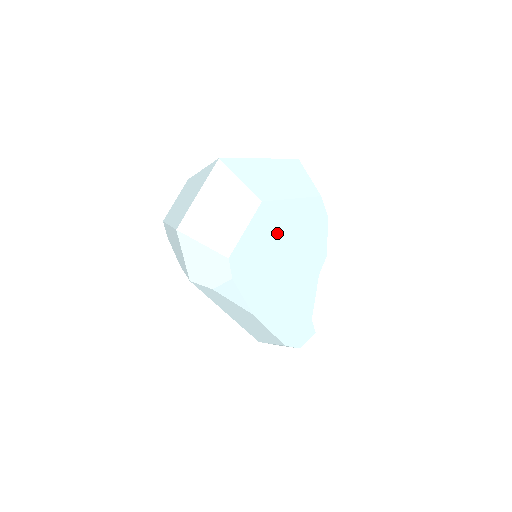
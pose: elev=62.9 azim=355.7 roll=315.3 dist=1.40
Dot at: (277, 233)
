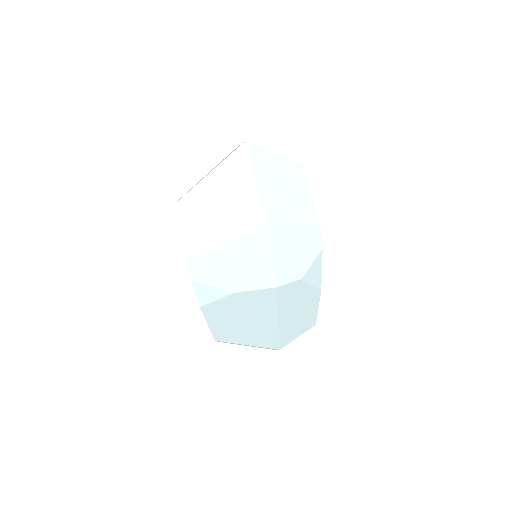
Dot at: occluded
